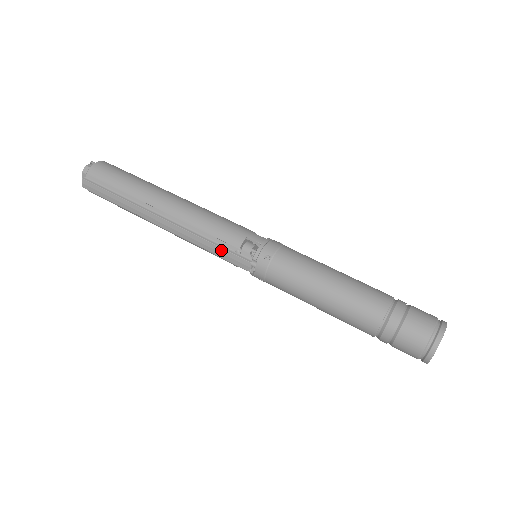
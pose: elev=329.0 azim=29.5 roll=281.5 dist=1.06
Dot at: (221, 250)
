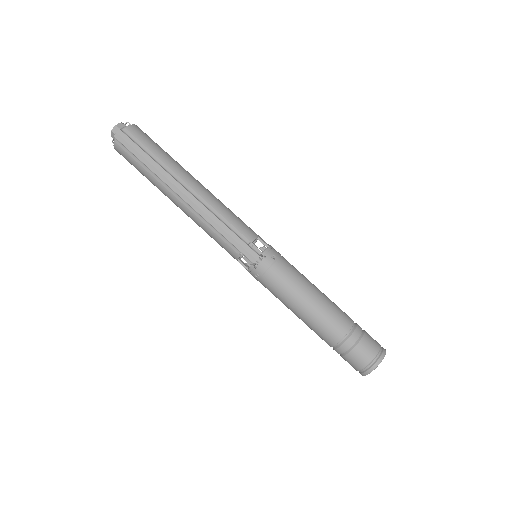
Dot at: (236, 238)
